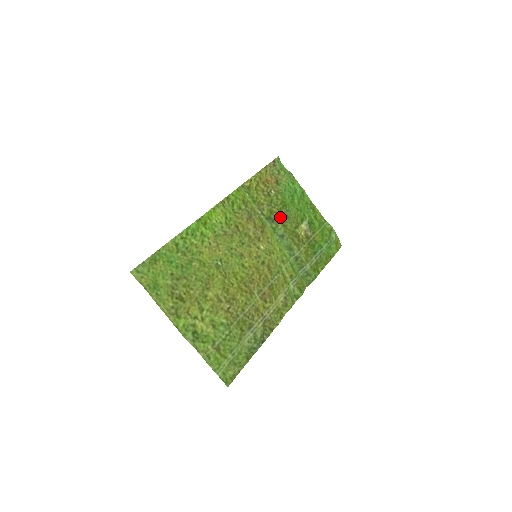
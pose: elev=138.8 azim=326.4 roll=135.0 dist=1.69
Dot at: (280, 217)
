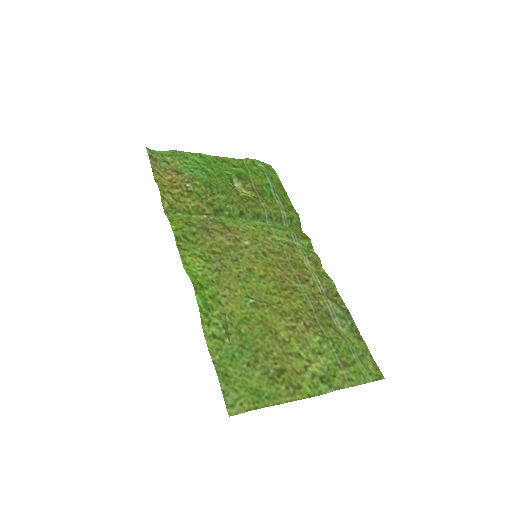
Dot at: (220, 200)
